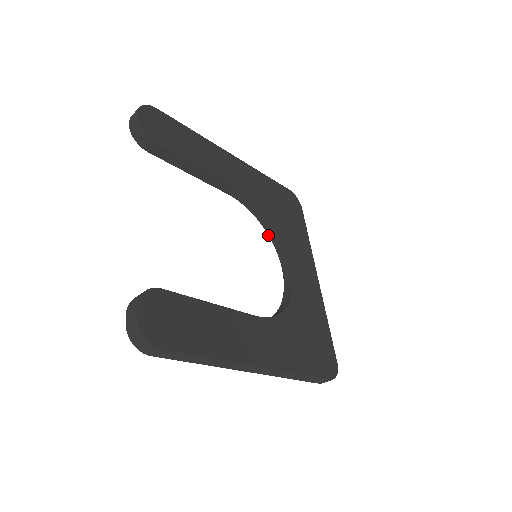
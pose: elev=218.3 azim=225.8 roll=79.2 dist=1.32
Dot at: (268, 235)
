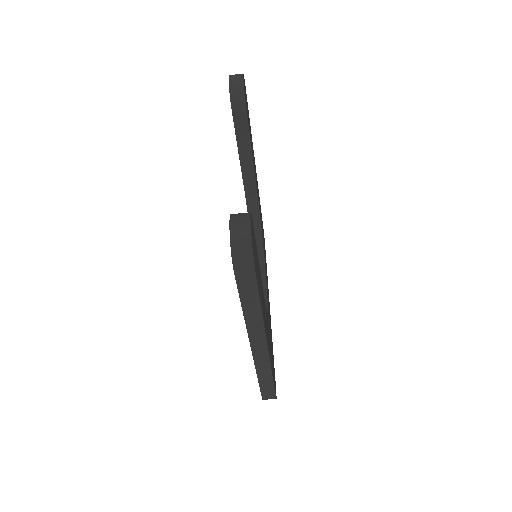
Dot at: occluded
